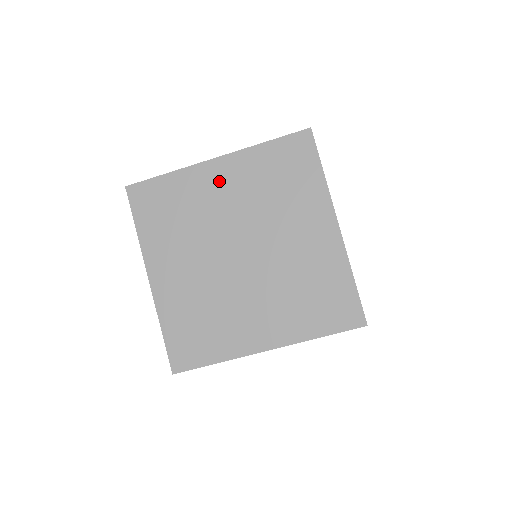
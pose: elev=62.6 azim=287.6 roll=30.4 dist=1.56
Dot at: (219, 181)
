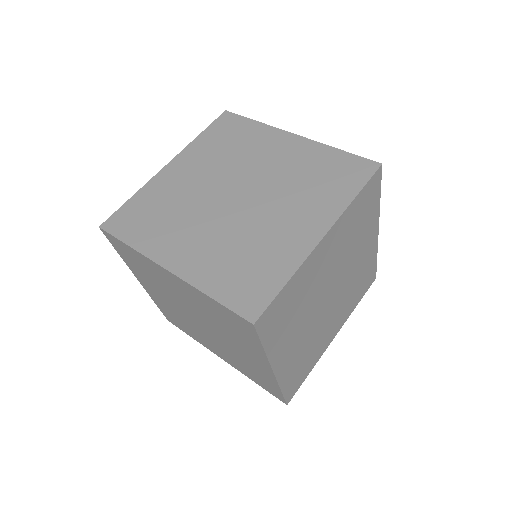
Dot at: (181, 172)
